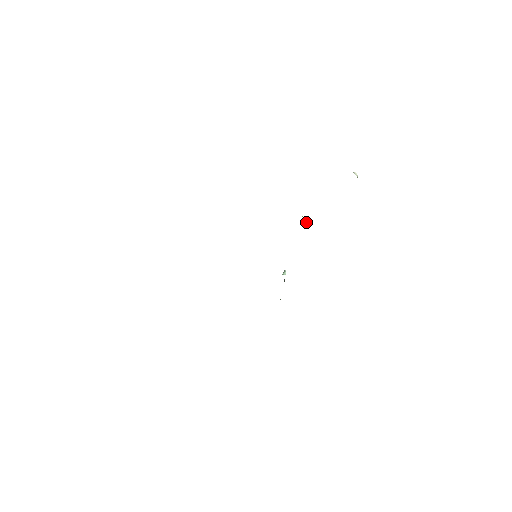
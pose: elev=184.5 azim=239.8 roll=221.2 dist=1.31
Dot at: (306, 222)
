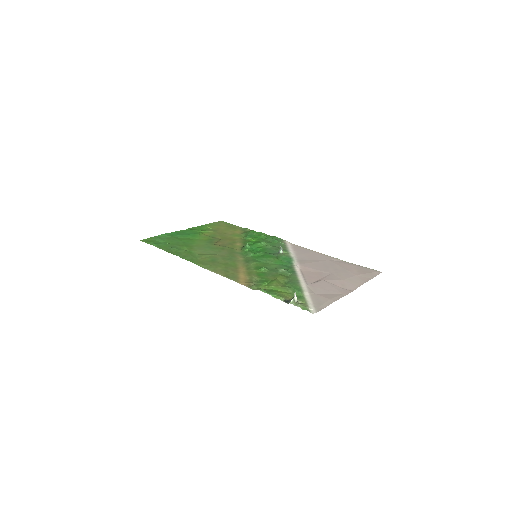
Dot at: (278, 277)
